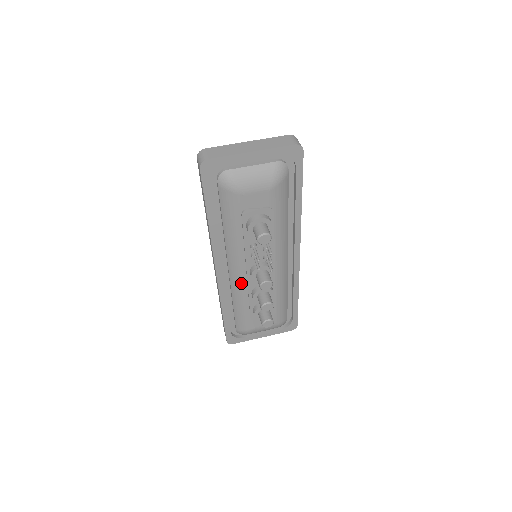
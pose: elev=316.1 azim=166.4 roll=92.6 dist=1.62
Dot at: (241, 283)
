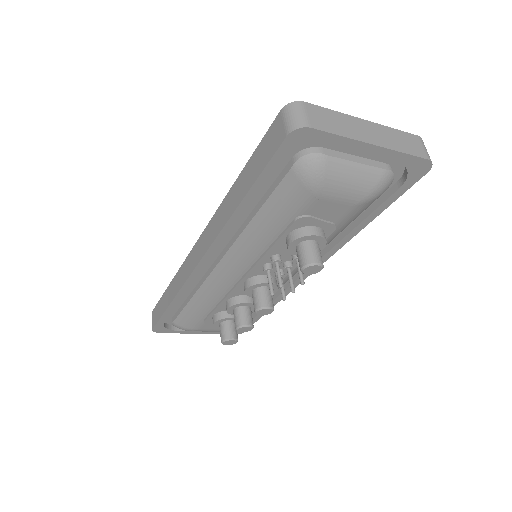
Dot at: (223, 286)
